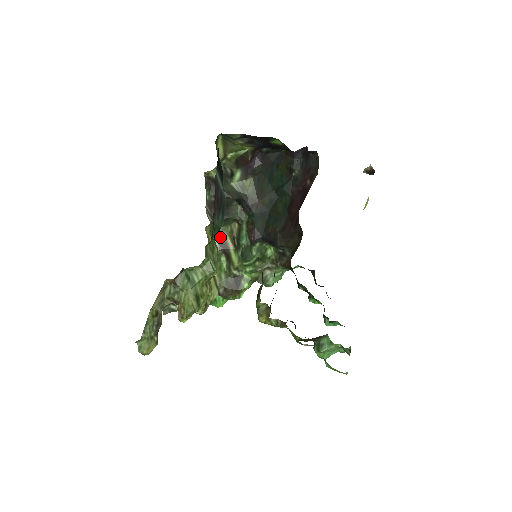
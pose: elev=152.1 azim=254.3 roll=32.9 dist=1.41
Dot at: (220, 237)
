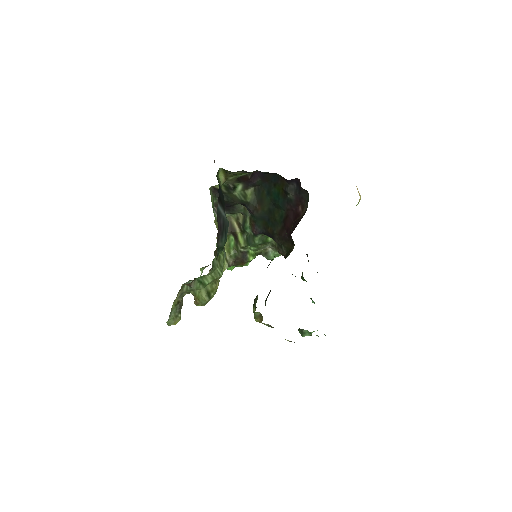
Dot at: occluded
